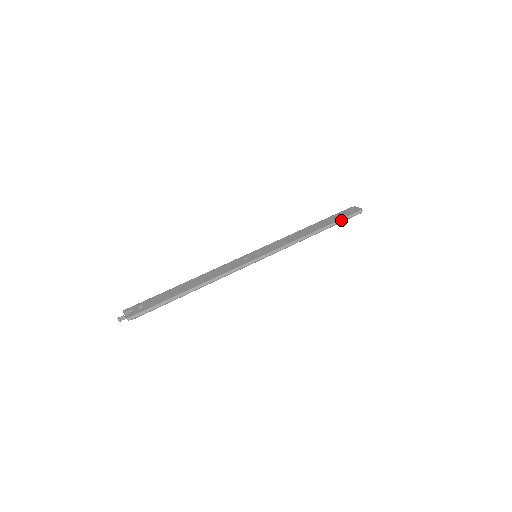
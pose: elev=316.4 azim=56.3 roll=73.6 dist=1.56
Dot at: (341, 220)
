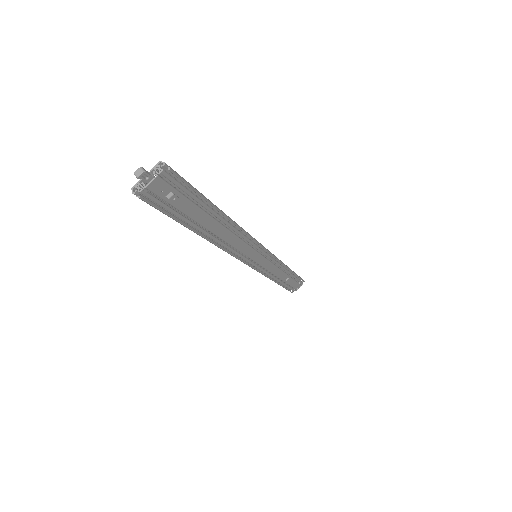
Dot at: occluded
